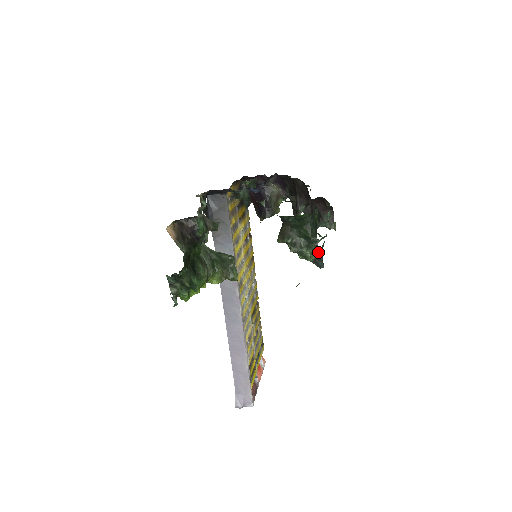
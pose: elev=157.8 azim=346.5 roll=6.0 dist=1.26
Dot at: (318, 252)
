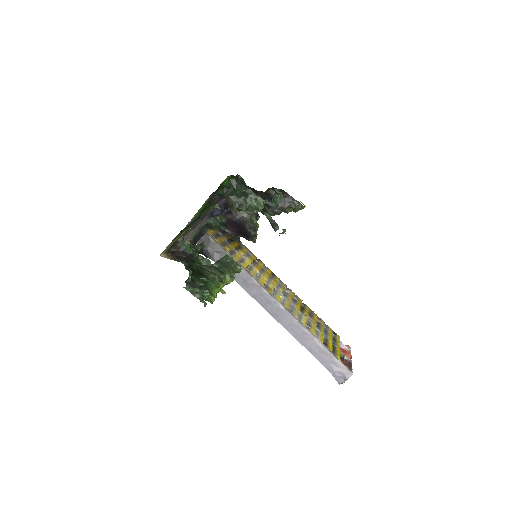
Dot at: (261, 199)
